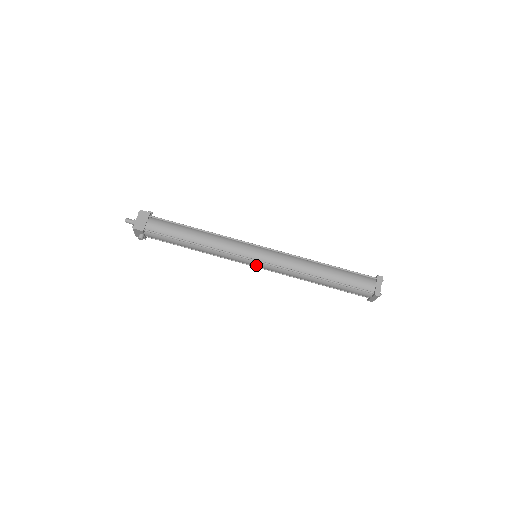
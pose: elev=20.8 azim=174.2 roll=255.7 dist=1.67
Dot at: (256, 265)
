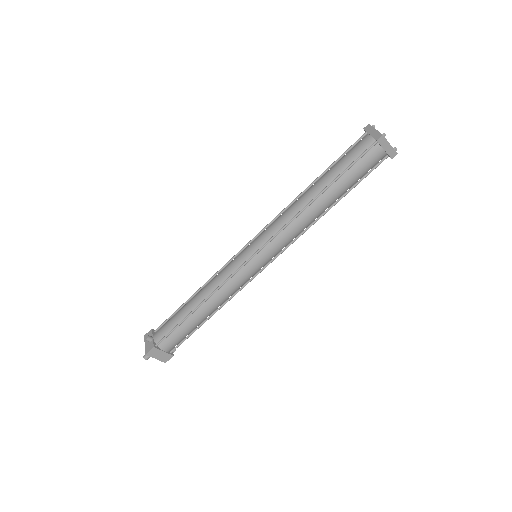
Dot at: occluded
